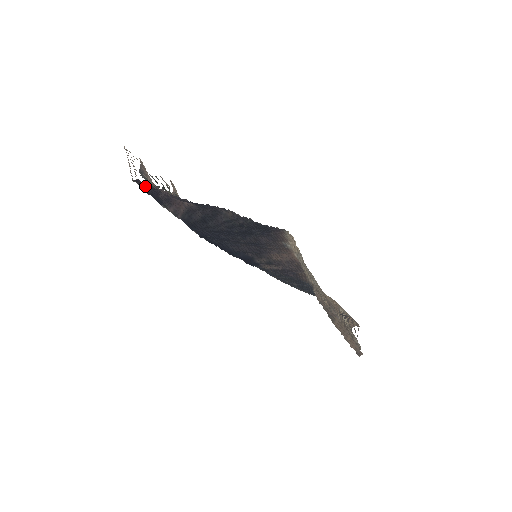
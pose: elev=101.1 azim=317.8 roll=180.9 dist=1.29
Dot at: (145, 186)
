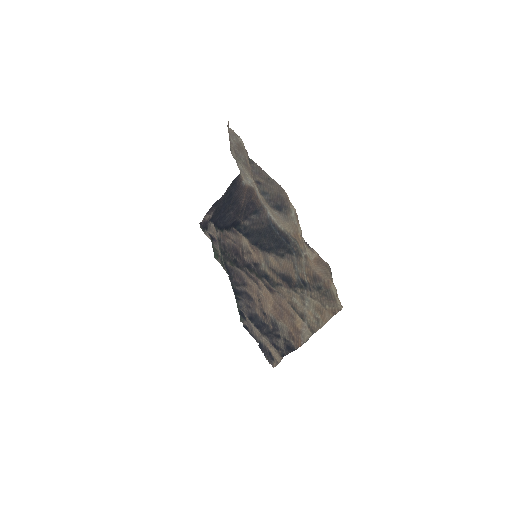
Dot at: (203, 225)
